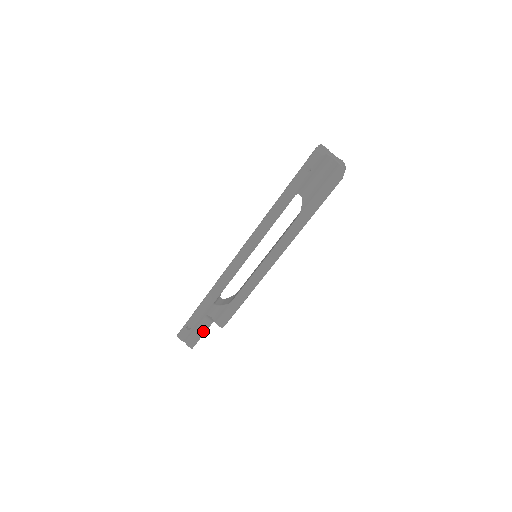
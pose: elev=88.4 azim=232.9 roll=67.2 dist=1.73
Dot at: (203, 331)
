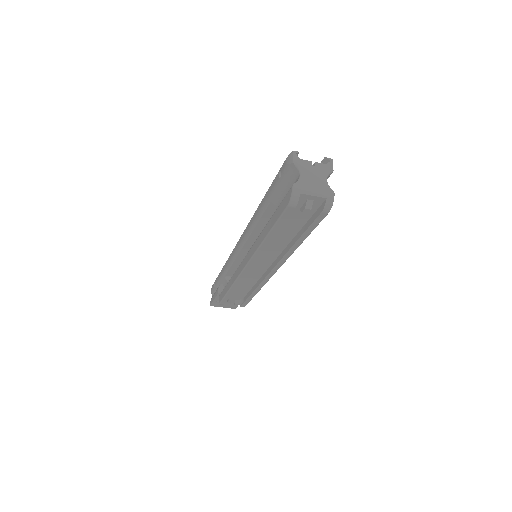
Dot at: (215, 295)
